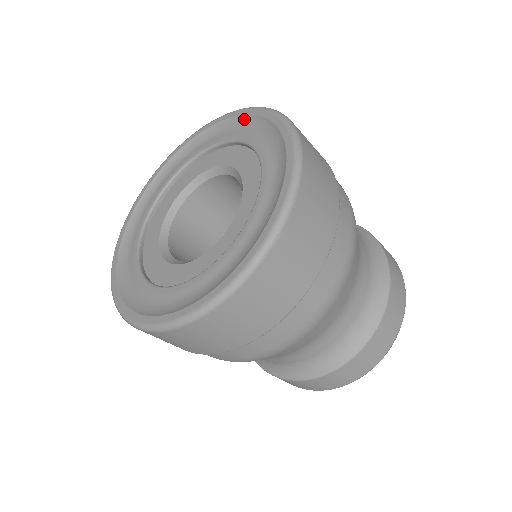
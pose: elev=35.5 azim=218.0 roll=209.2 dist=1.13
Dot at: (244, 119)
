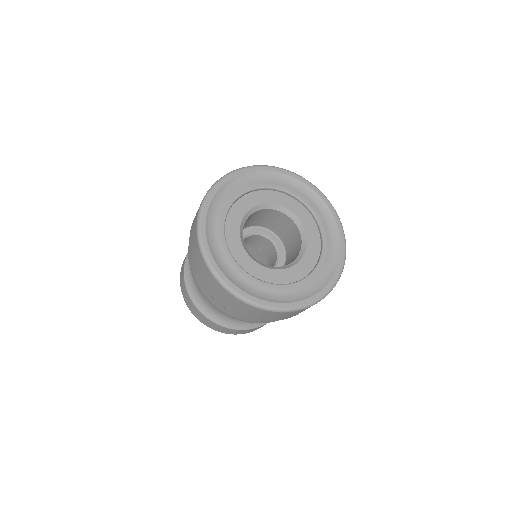
Dot at: (302, 185)
